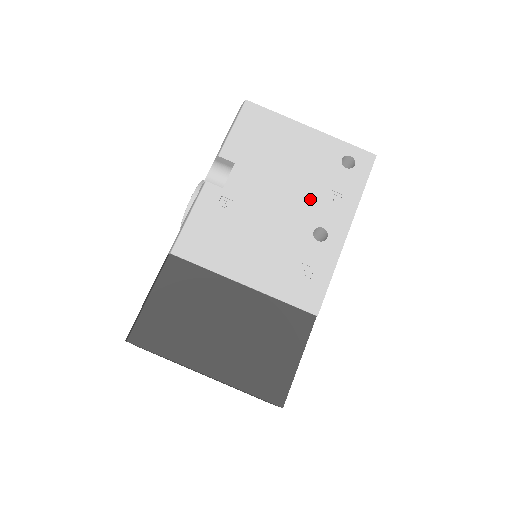
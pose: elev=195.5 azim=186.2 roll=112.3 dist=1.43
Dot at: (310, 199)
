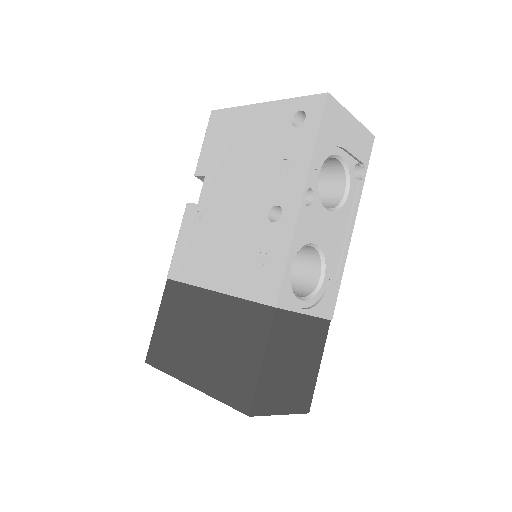
Dot at: (264, 180)
